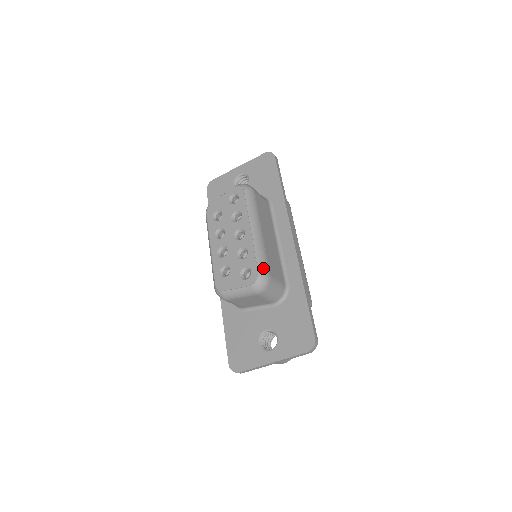
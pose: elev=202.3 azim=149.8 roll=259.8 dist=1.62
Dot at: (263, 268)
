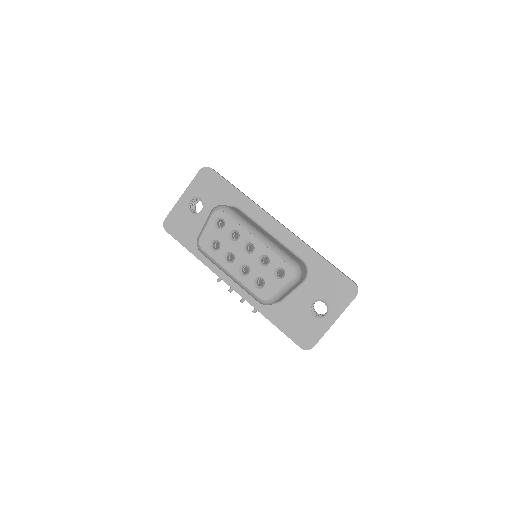
Dot at: (290, 260)
